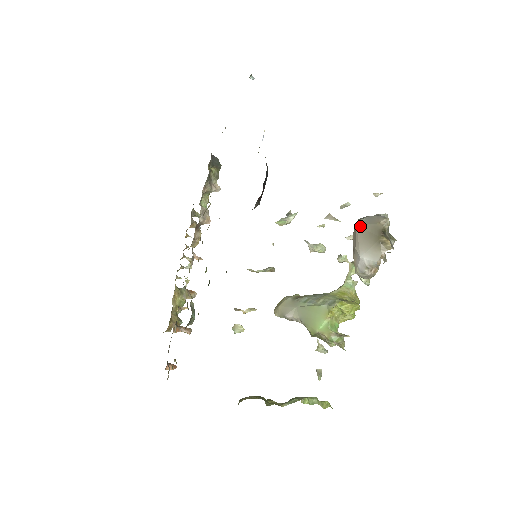
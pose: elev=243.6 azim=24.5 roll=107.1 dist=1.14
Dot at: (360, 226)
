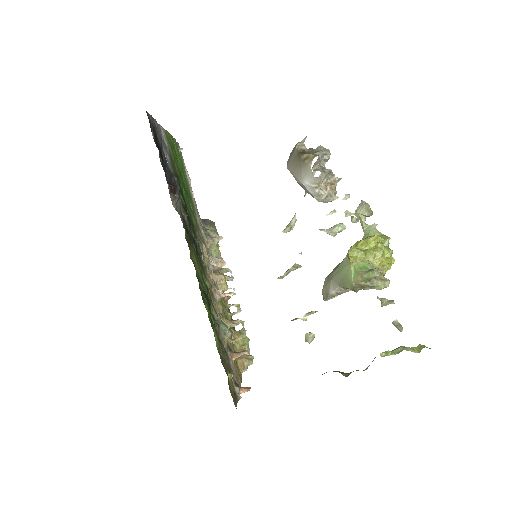
Dot at: (288, 165)
